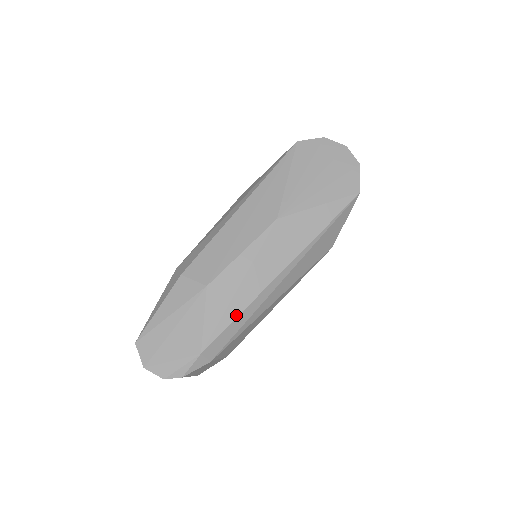
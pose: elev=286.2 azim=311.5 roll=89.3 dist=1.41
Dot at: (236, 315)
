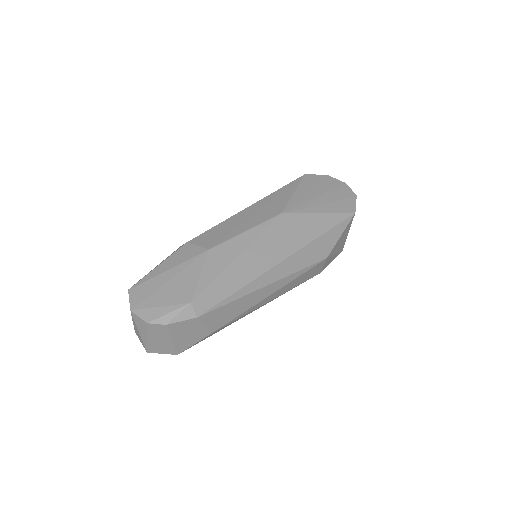
Dot at: (231, 278)
